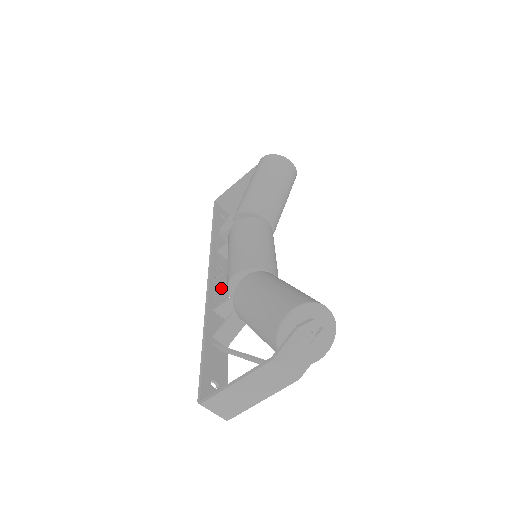
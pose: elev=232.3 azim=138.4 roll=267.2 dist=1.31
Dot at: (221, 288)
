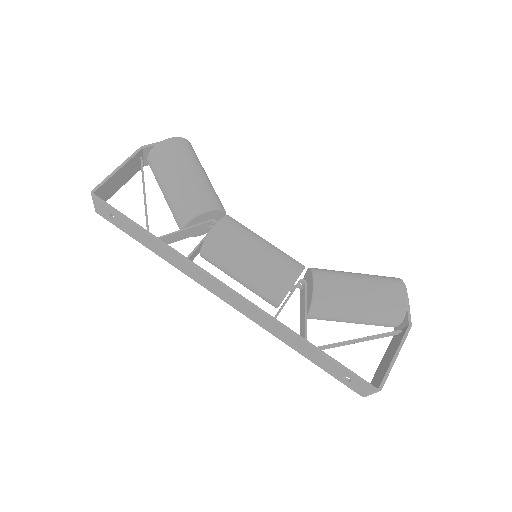
Dot at: occluded
